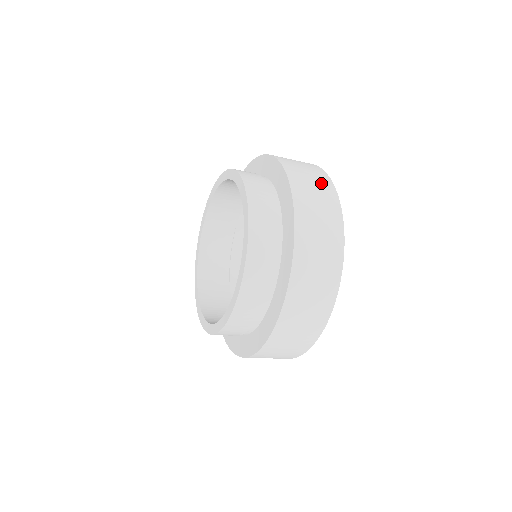
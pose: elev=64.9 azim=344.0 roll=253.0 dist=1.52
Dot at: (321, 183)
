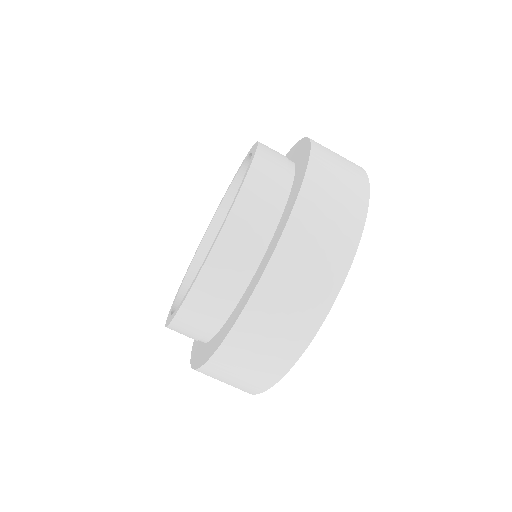
Dot at: (325, 270)
